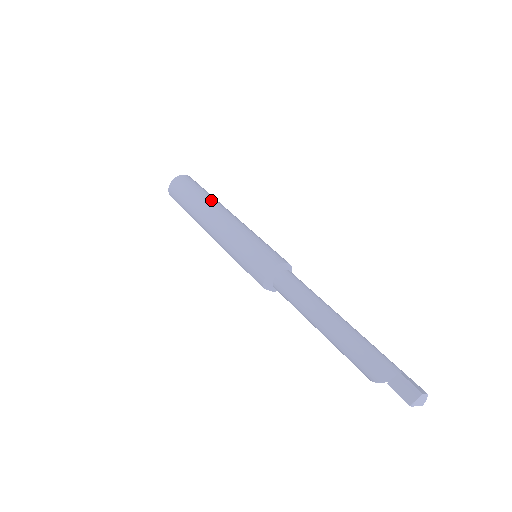
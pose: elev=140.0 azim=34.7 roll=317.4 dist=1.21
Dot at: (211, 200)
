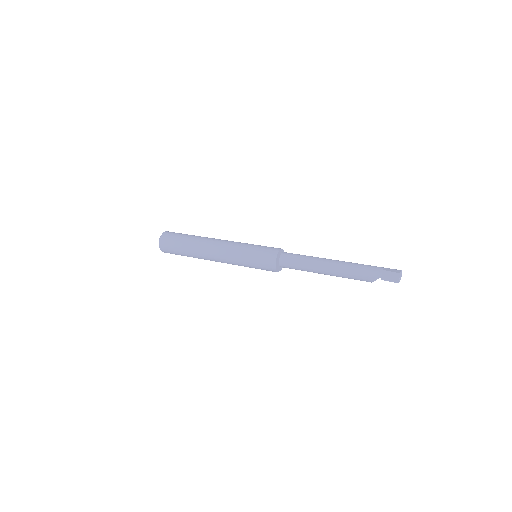
Dot at: (199, 240)
